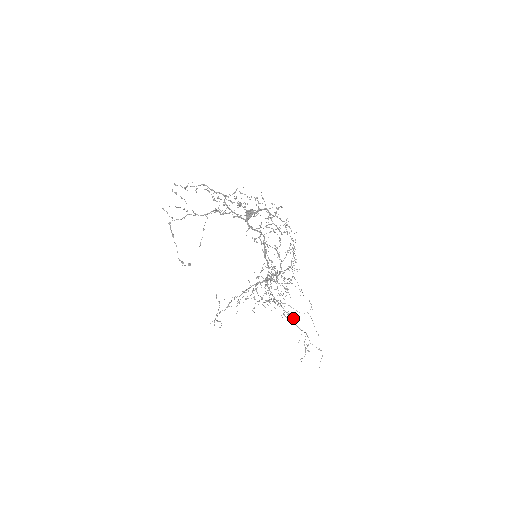
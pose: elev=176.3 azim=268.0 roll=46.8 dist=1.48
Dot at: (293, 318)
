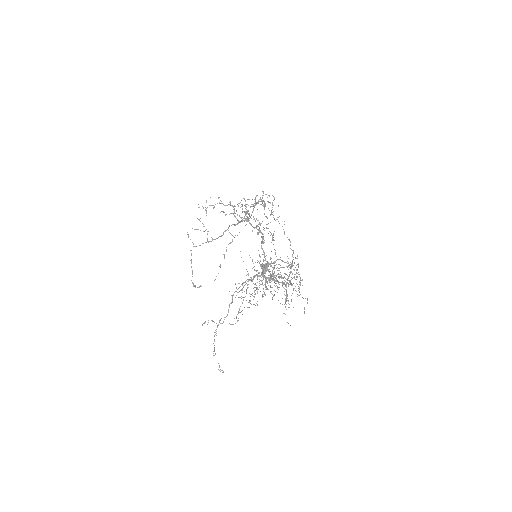
Dot at: occluded
